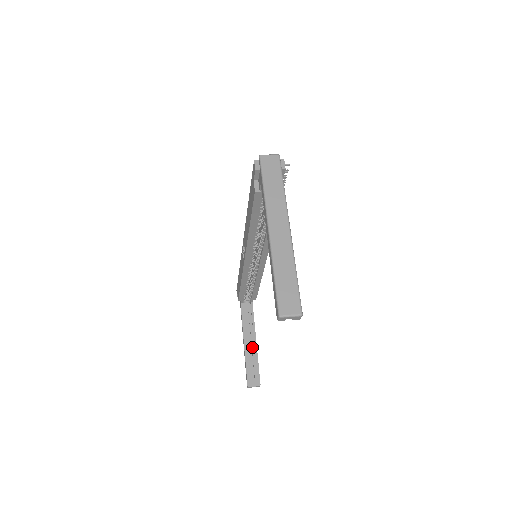
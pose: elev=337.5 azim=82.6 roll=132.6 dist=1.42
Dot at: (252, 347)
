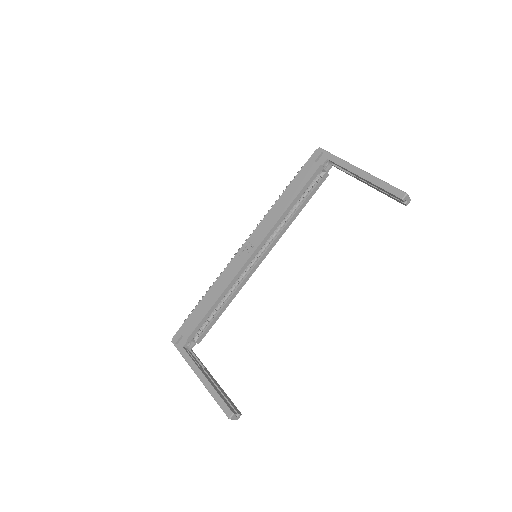
Dot at: (215, 382)
